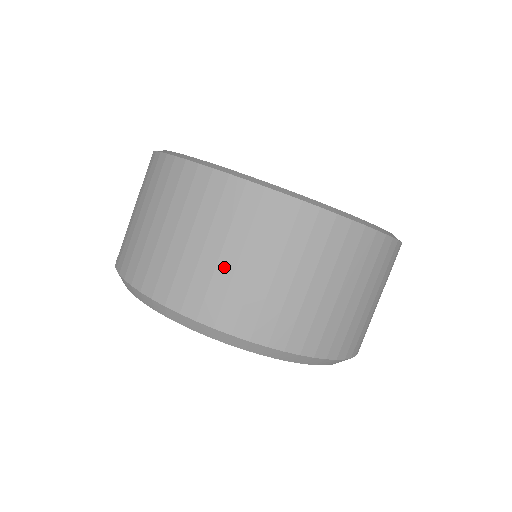
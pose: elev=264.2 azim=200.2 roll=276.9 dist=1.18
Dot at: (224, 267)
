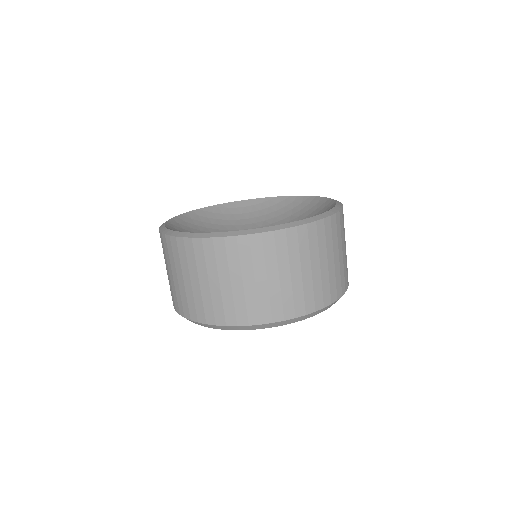
Dot at: (261, 288)
